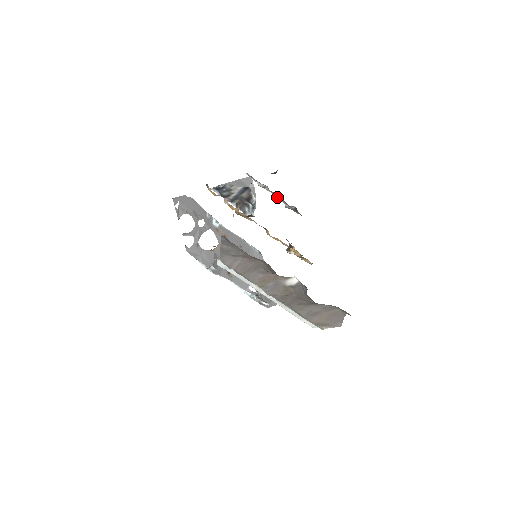
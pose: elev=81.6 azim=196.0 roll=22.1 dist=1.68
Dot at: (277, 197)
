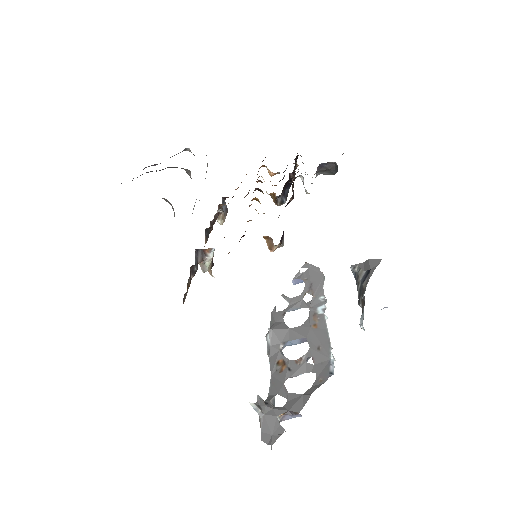
Dot at: occluded
